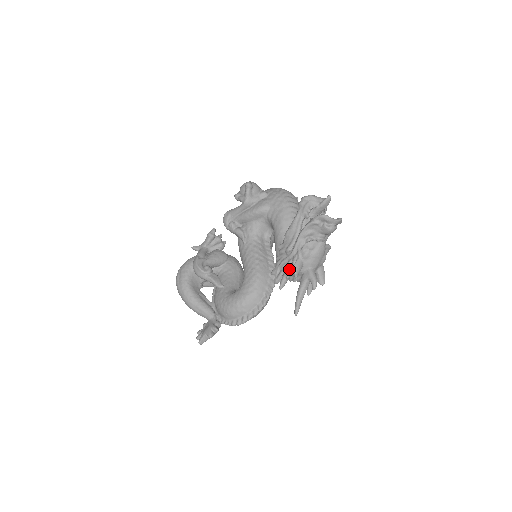
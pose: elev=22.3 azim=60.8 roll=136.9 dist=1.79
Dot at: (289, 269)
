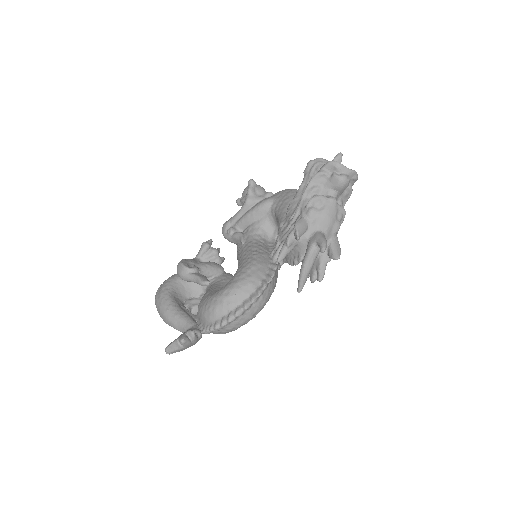
Dot at: (290, 233)
